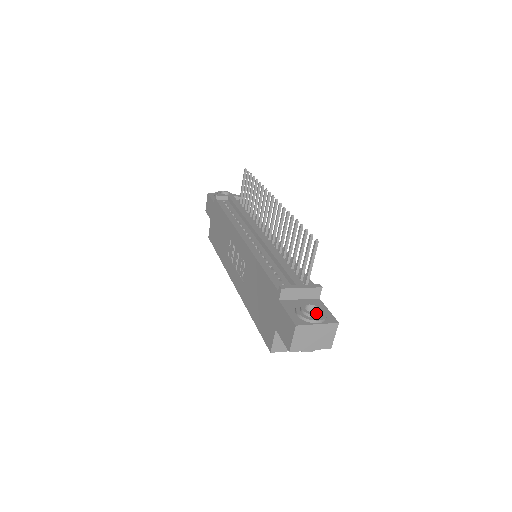
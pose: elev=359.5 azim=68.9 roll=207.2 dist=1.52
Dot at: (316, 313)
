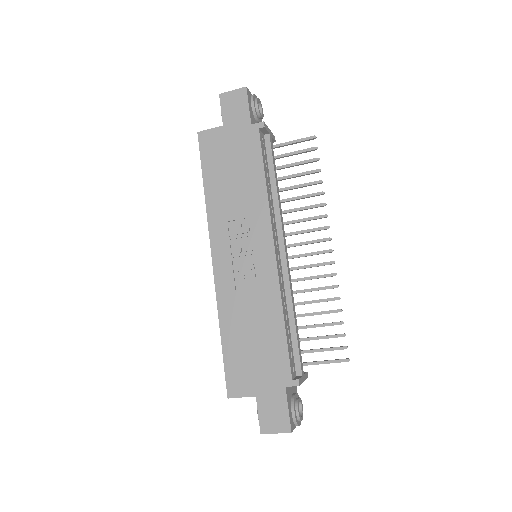
Dot at: (302, 417)
